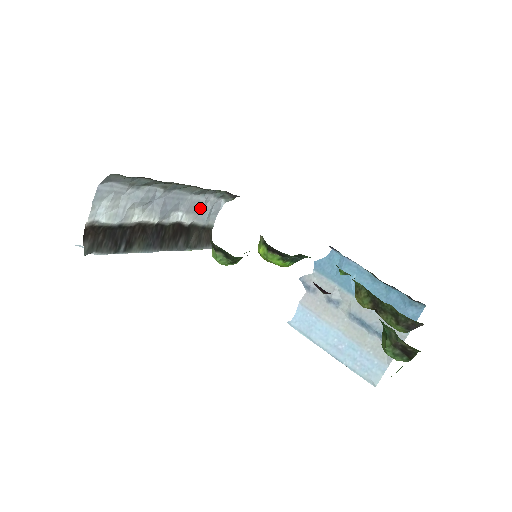
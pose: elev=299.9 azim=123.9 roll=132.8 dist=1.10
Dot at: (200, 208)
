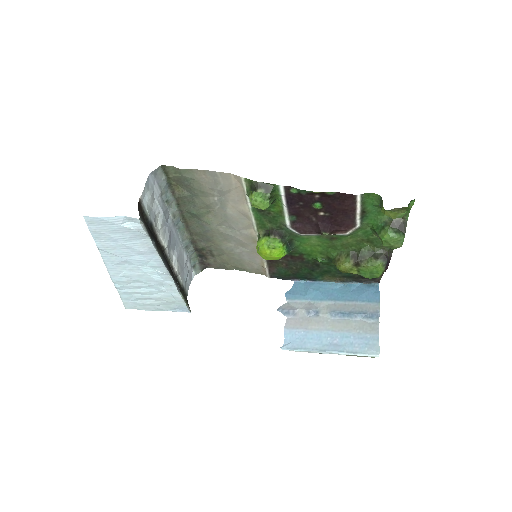
Dot at: (183, 266)
